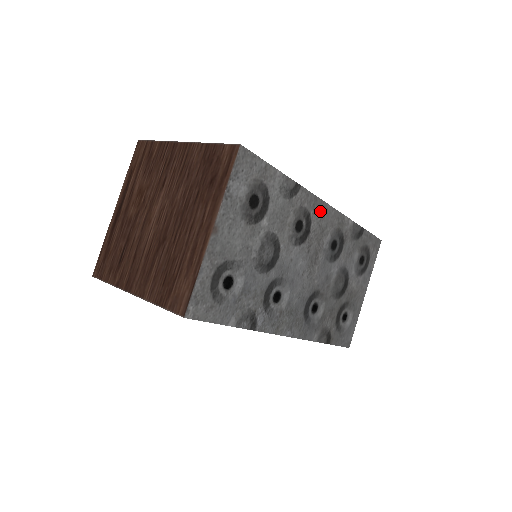
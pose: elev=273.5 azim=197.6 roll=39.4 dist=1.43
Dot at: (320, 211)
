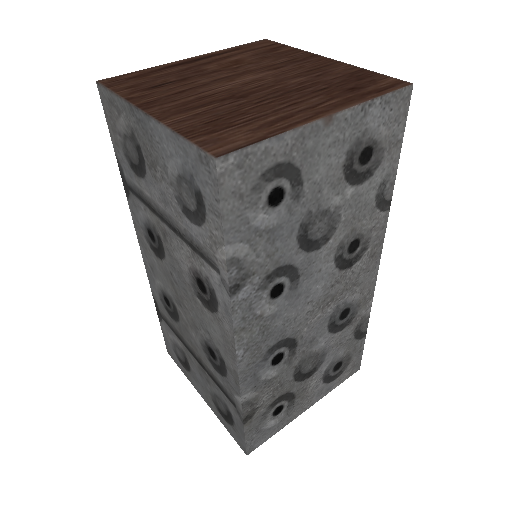
Dot at: (372, 260)
